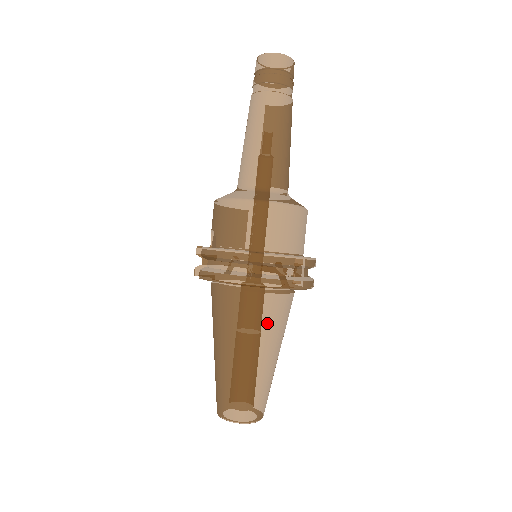
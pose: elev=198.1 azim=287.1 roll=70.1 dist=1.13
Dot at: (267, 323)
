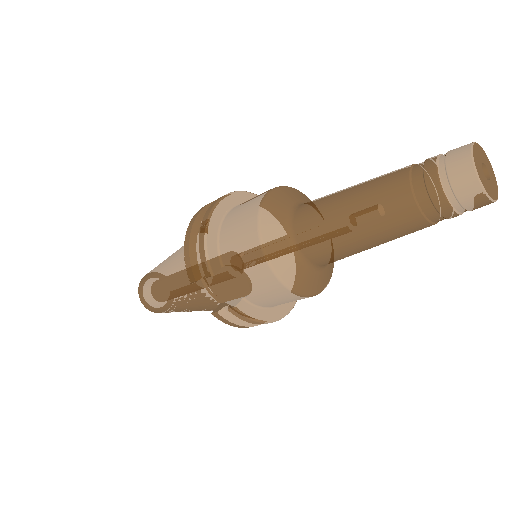
Dot at: occluded
